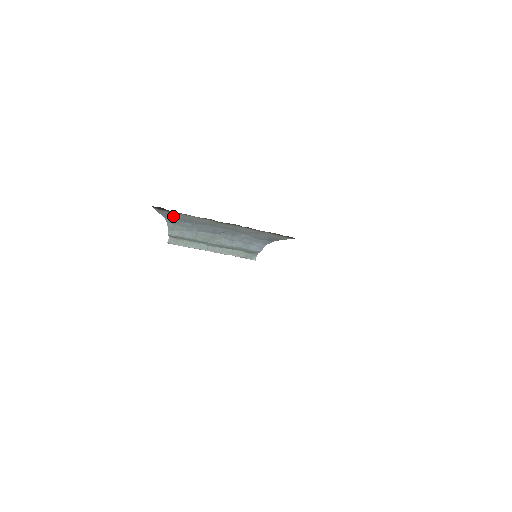
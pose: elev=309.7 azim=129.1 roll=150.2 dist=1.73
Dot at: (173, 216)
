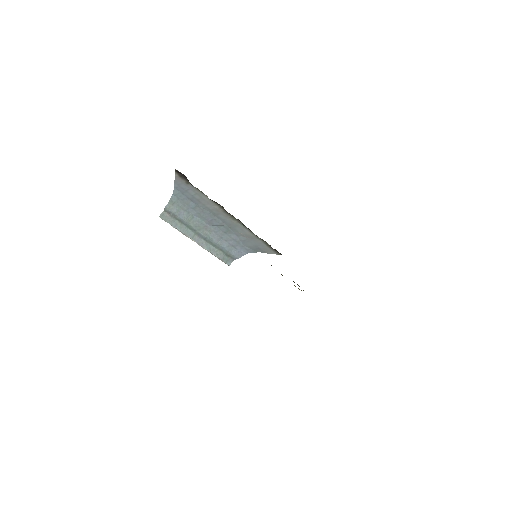
Dot at: (185, 189)
